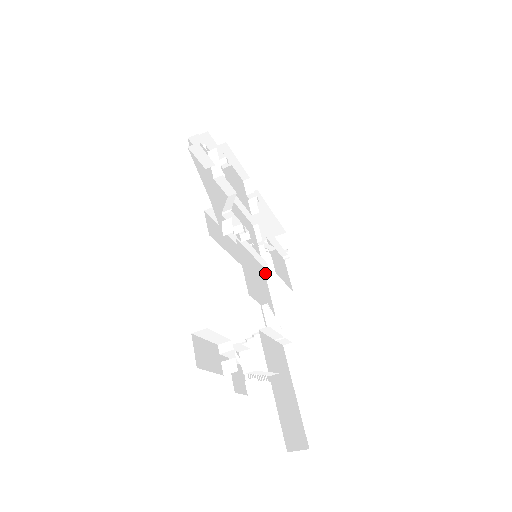
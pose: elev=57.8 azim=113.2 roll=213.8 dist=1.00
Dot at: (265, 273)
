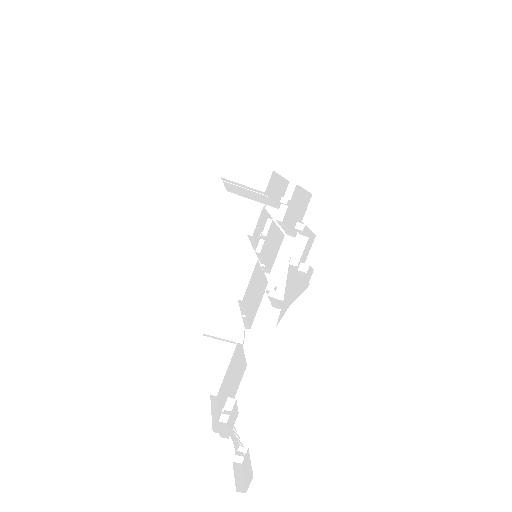
Dot at: (251, 264)
